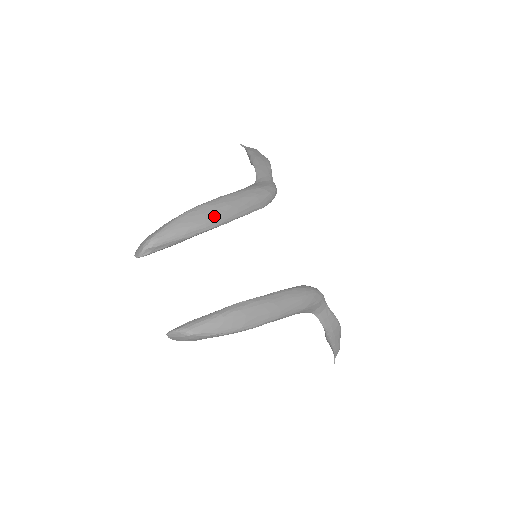
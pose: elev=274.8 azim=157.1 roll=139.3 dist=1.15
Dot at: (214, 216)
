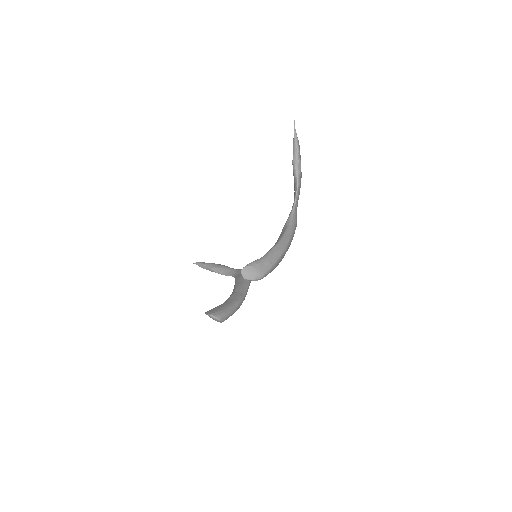
Dot at: occluded
